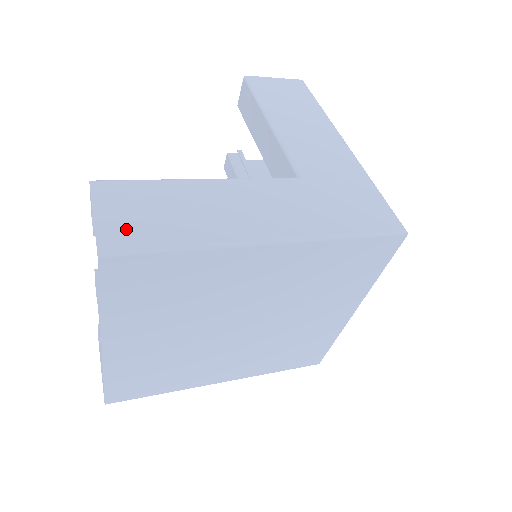
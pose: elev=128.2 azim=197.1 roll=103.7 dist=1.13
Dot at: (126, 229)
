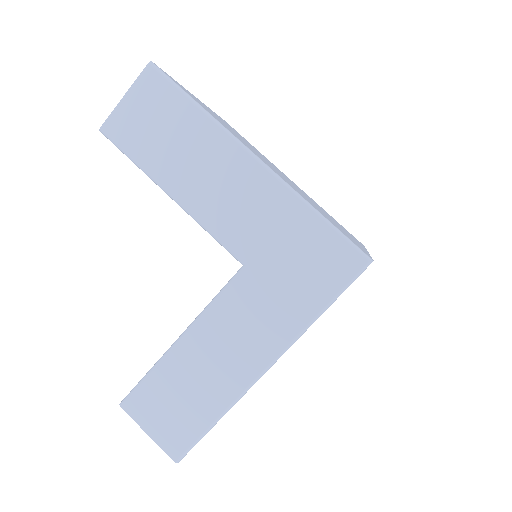
Dot at: (174, 433)
